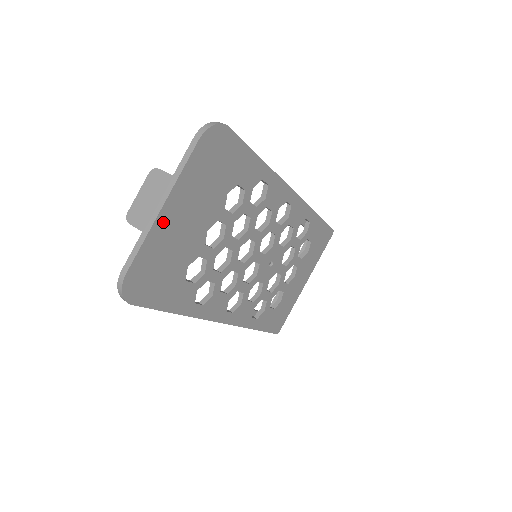
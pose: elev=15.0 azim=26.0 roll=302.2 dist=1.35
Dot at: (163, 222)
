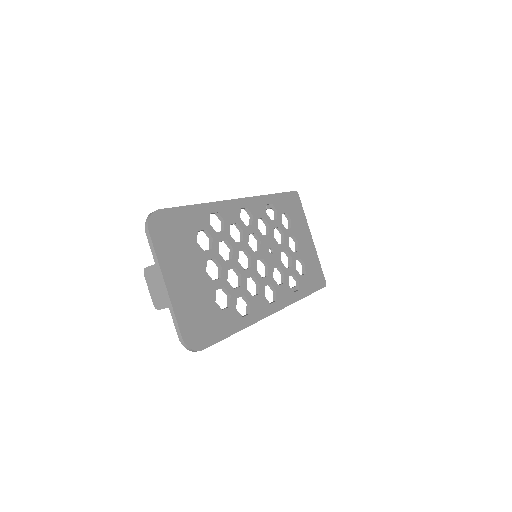
Dot at: (174, 292)
